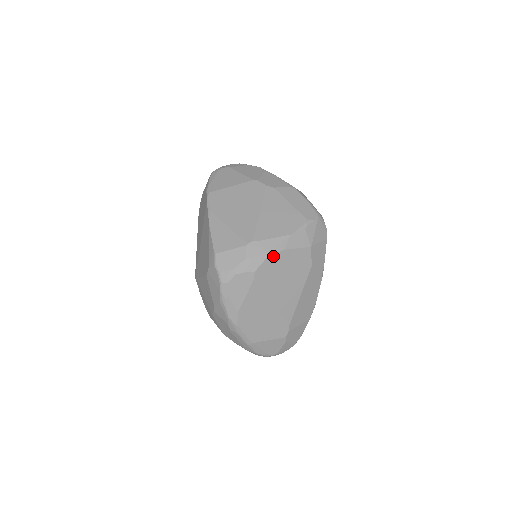
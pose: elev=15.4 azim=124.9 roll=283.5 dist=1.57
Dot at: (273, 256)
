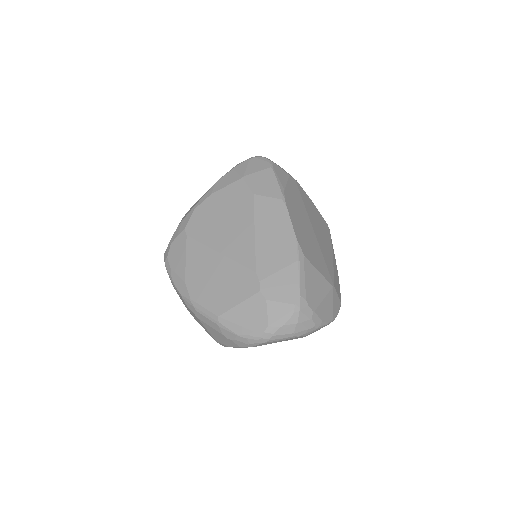
Dot at: (201, 206)
